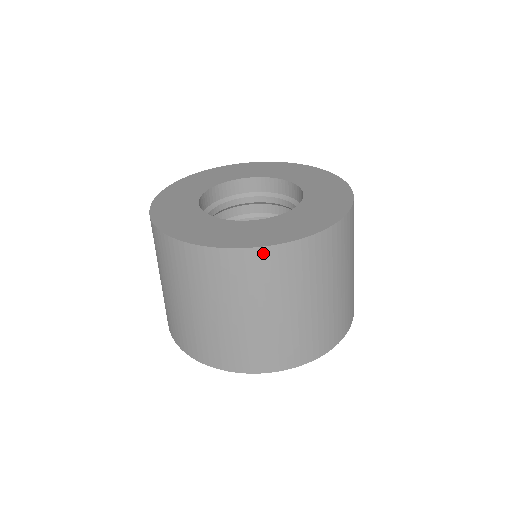
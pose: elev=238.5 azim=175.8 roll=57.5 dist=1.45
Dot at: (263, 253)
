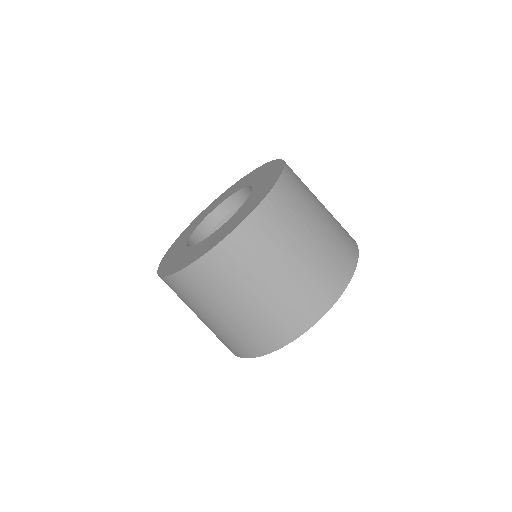
Dot at: (224, 246)
